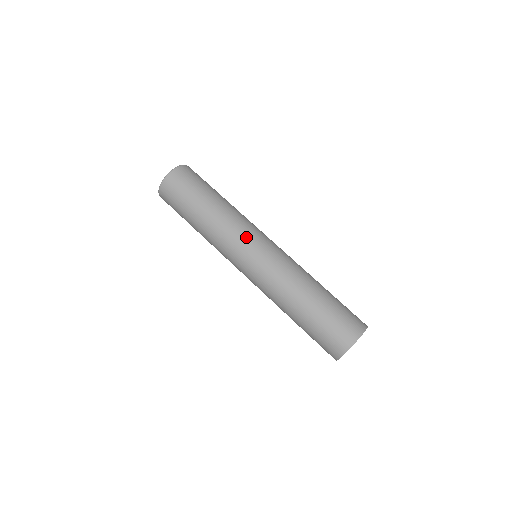
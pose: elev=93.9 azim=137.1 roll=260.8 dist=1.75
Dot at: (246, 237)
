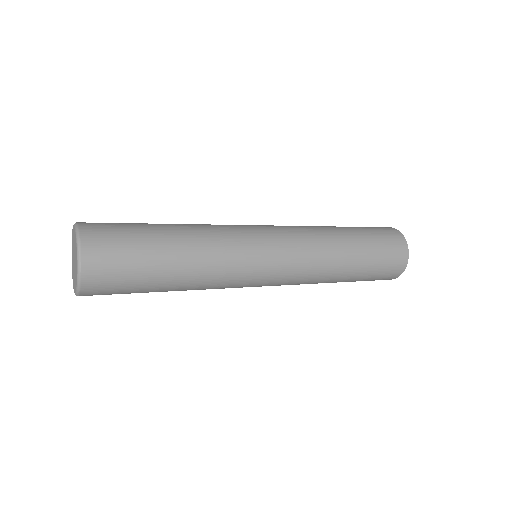
Dot at: (249, 244)
